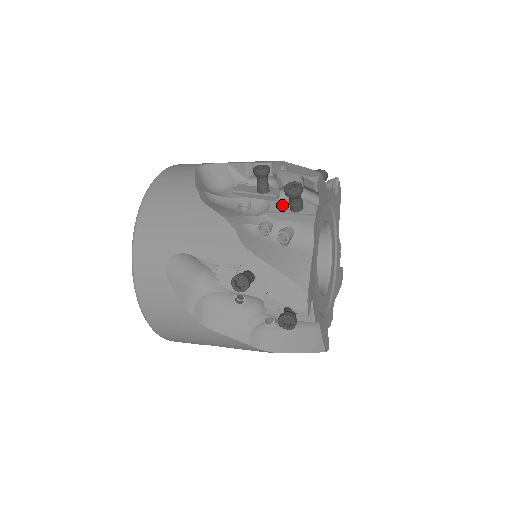
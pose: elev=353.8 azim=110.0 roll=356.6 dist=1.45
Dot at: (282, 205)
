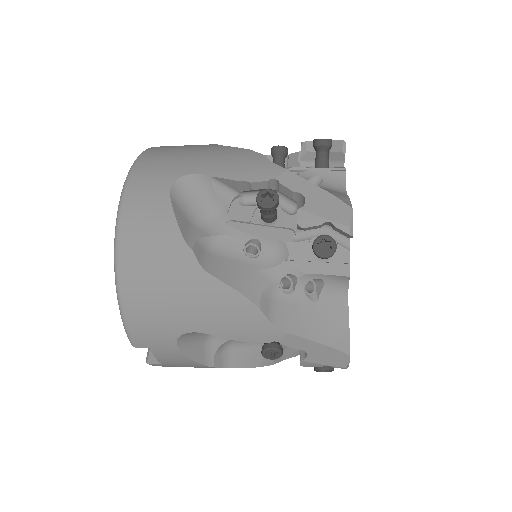
Dot at: (306, 167)
